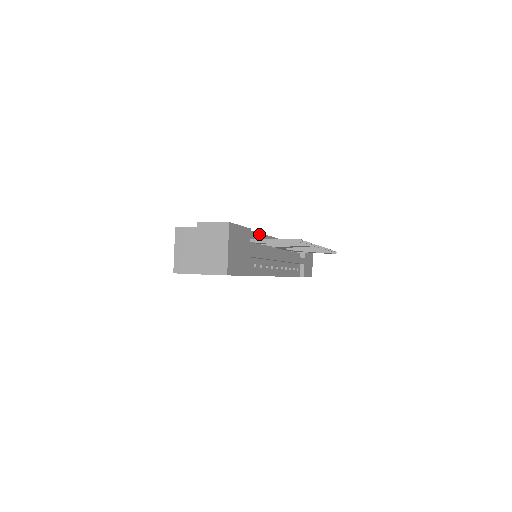
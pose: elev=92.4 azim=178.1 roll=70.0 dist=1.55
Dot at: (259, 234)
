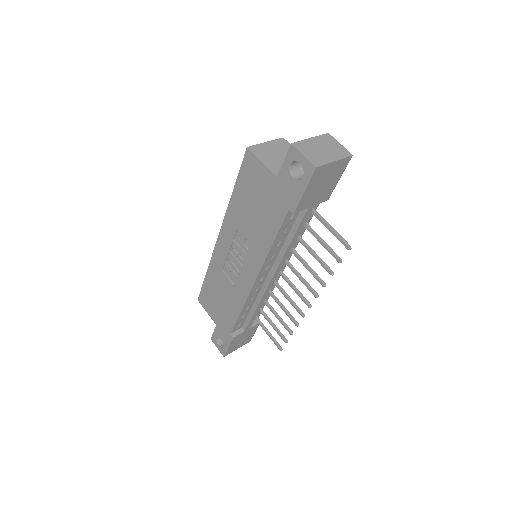
Dot at: occluded
